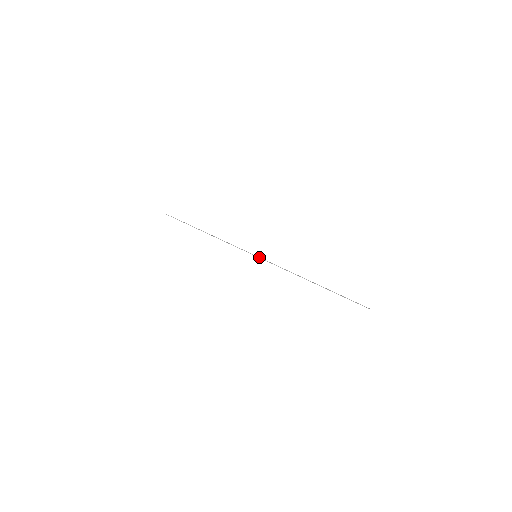
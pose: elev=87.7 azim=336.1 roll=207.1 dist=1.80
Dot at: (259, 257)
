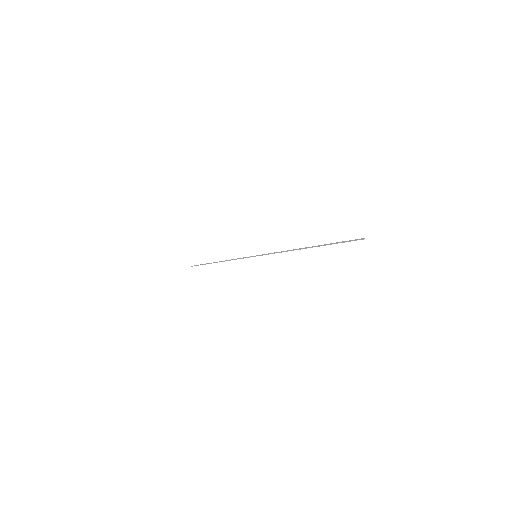
Dot at: occluded
